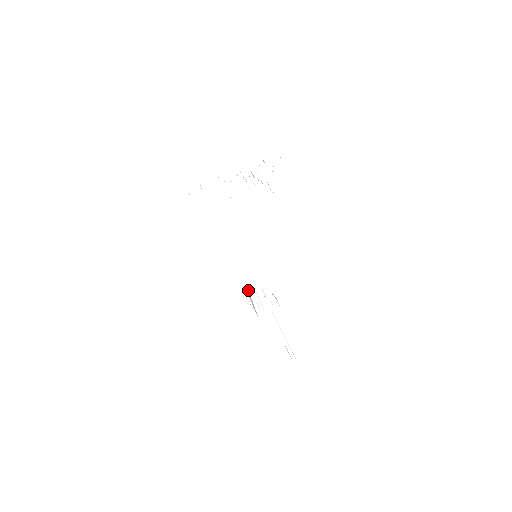
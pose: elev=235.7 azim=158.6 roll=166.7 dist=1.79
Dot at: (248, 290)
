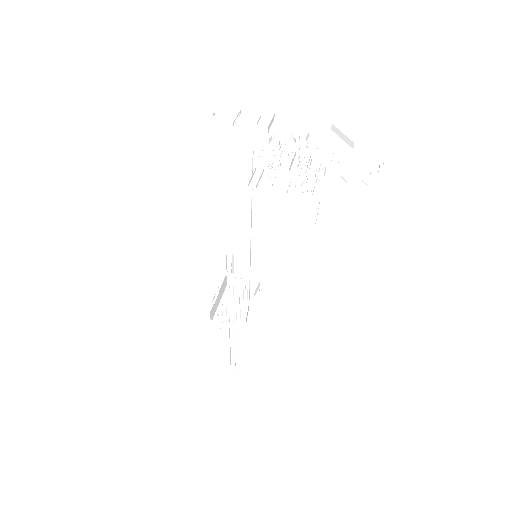
Dot at: (228, 274)
